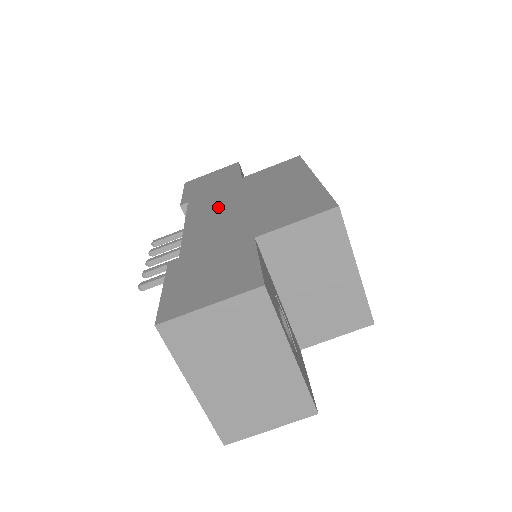
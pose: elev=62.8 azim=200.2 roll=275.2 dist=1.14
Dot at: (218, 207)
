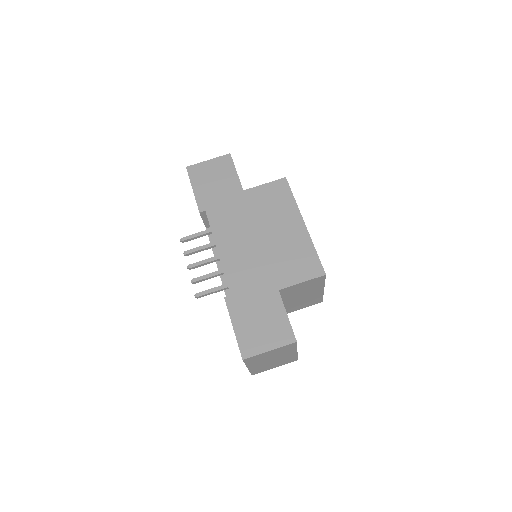
Dot at: (238, 234)
